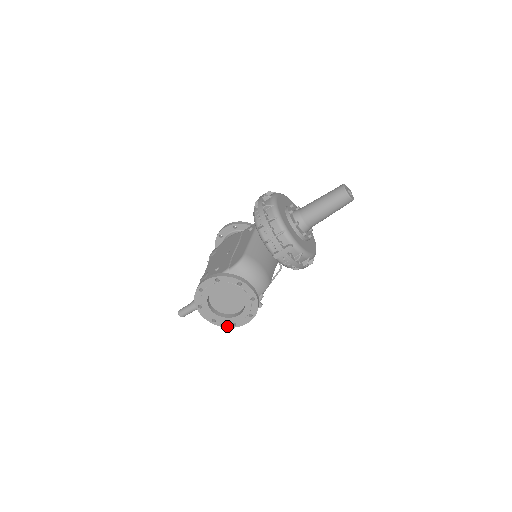
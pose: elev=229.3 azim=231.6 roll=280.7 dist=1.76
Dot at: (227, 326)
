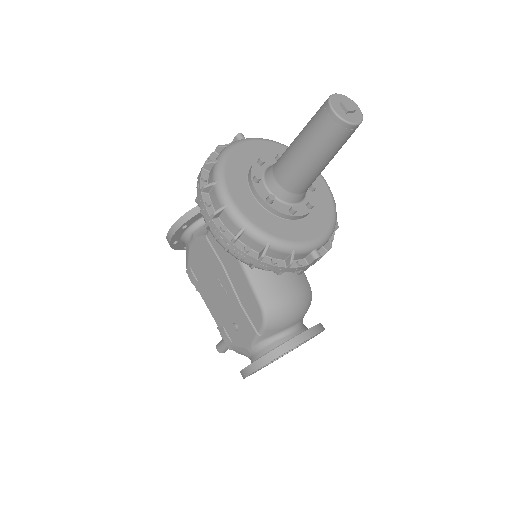
Dot at: occluded
